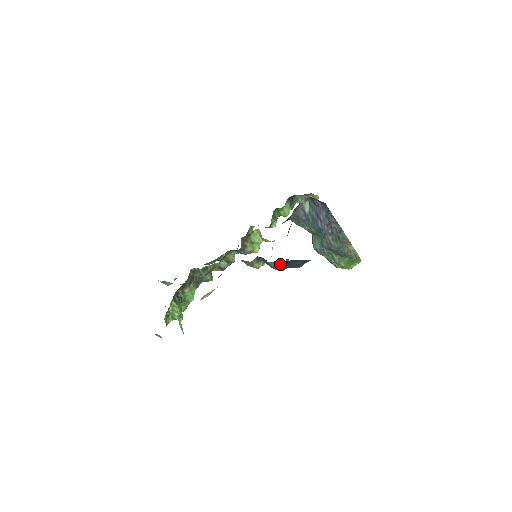
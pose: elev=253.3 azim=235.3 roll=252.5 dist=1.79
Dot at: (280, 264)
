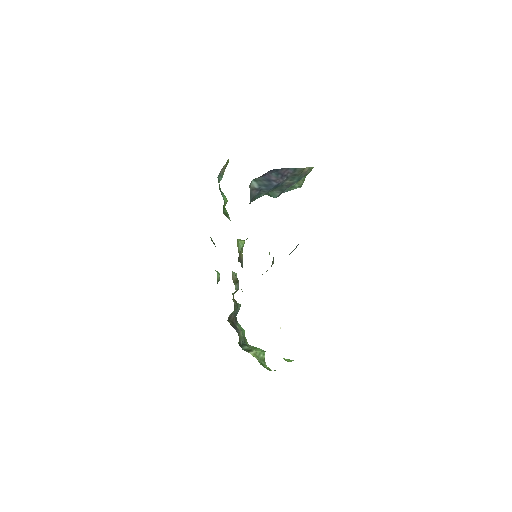
Dot at: occluded
